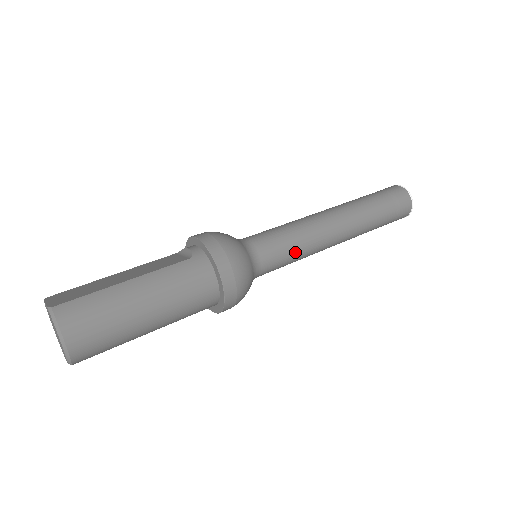
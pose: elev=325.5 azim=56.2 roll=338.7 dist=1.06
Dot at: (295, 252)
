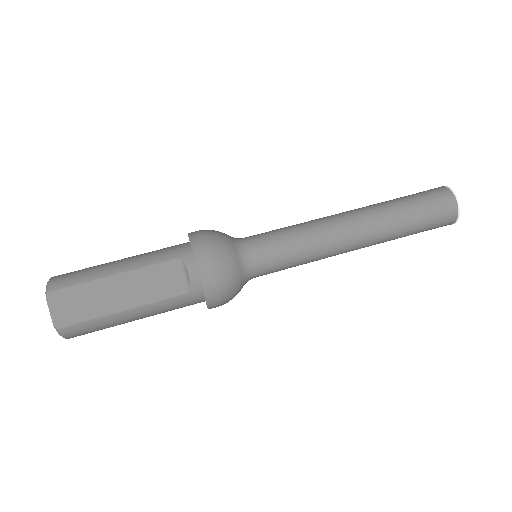
Dot at: occluded
